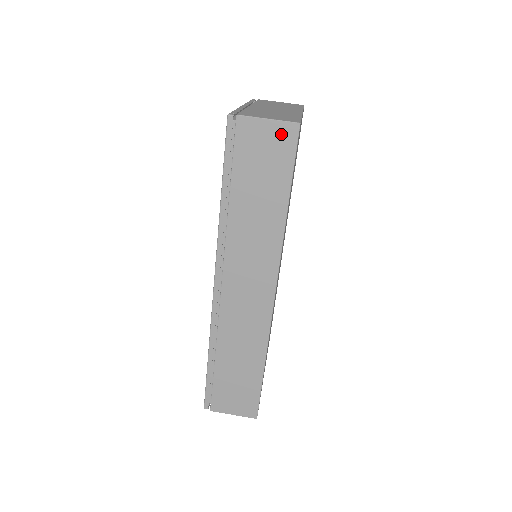
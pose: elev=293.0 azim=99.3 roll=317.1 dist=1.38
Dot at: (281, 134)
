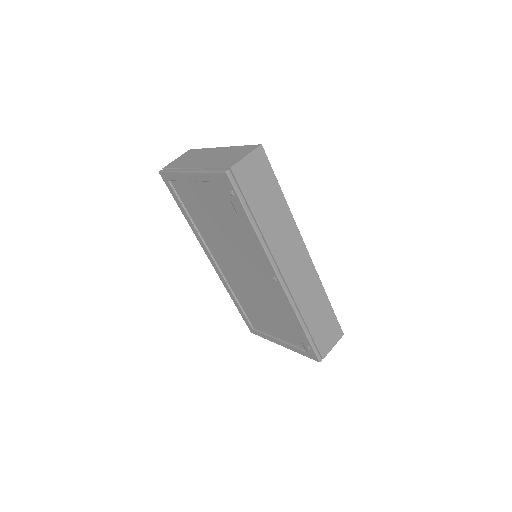
Dot at: (257, 159)
